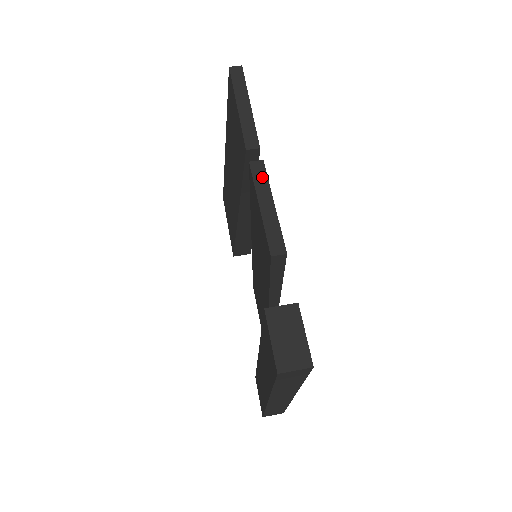
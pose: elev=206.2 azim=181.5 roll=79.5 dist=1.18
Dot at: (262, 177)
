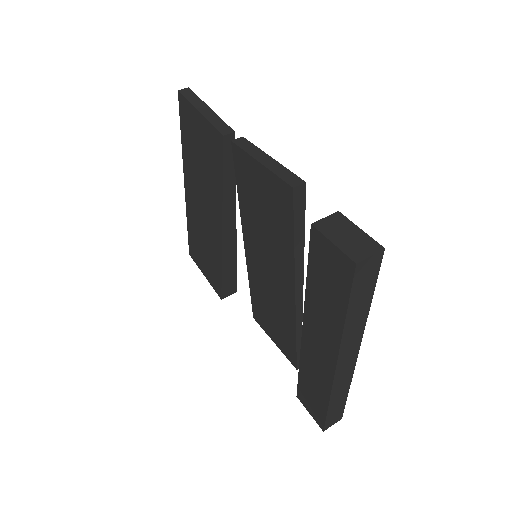
Dot at: (249, 146)
